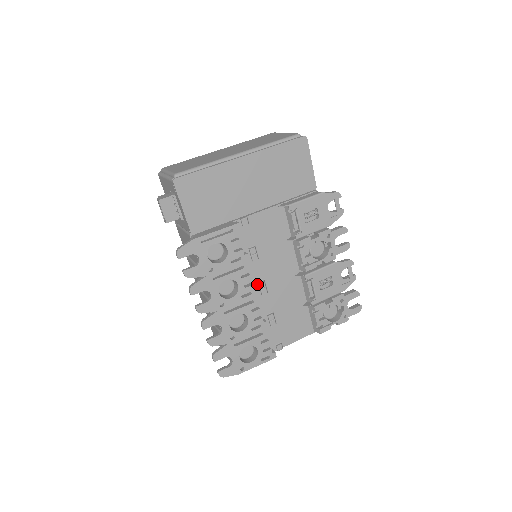
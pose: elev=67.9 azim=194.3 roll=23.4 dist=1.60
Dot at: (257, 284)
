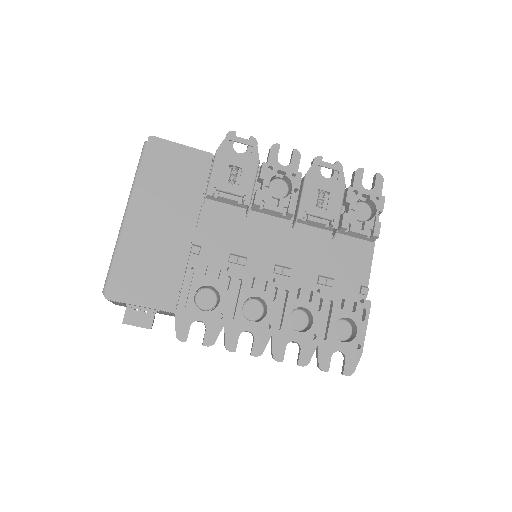
Dot at: (274, 275)
